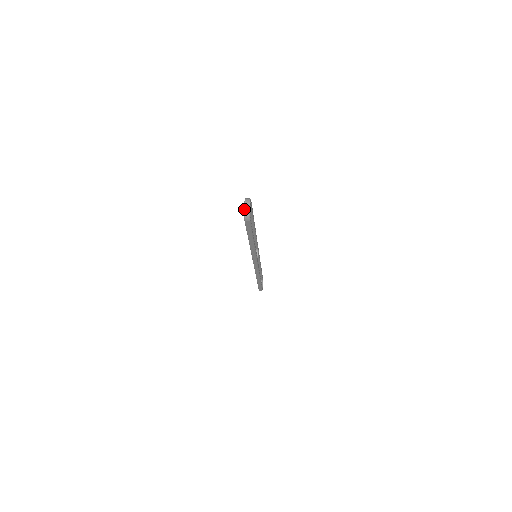
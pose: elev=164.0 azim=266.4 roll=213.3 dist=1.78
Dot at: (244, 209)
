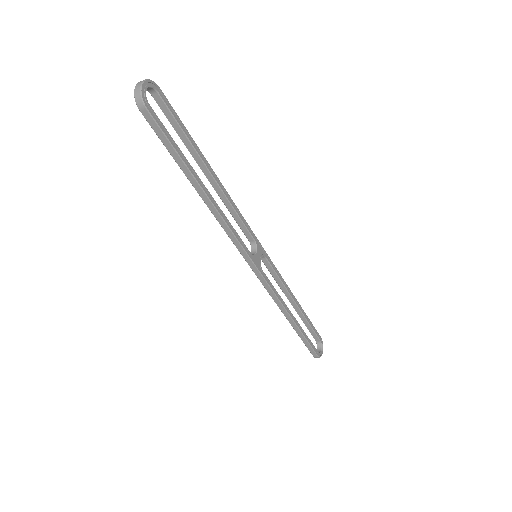
Dot at: occluded
